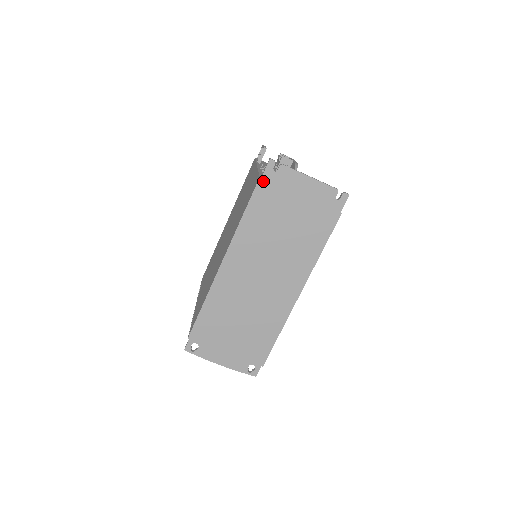
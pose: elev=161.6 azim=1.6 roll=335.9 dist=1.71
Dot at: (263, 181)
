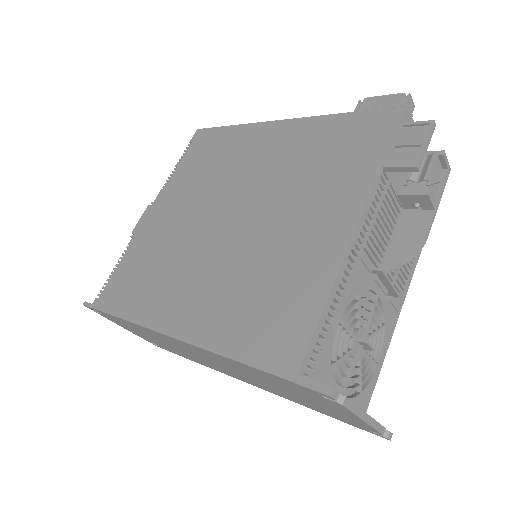
Dot at: (294, 384)
